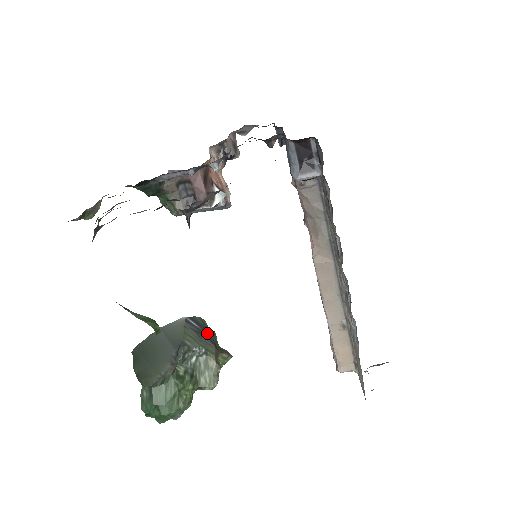
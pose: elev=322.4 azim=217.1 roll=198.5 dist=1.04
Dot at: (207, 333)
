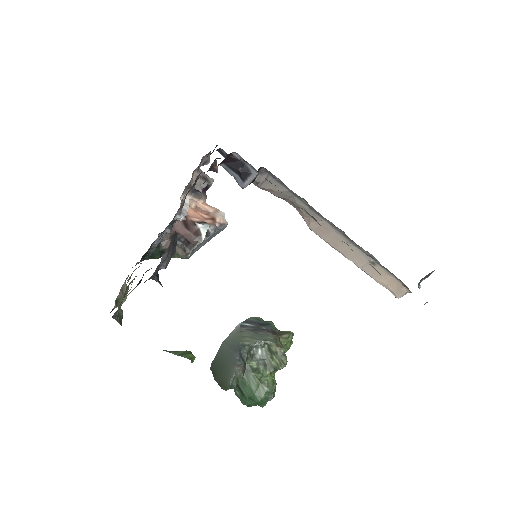
Dot at: (263, 326)
